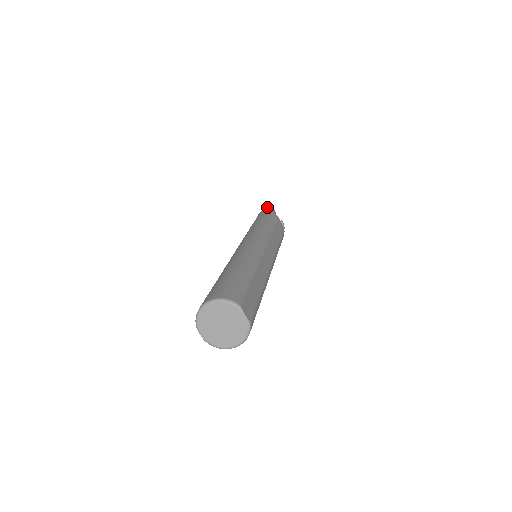
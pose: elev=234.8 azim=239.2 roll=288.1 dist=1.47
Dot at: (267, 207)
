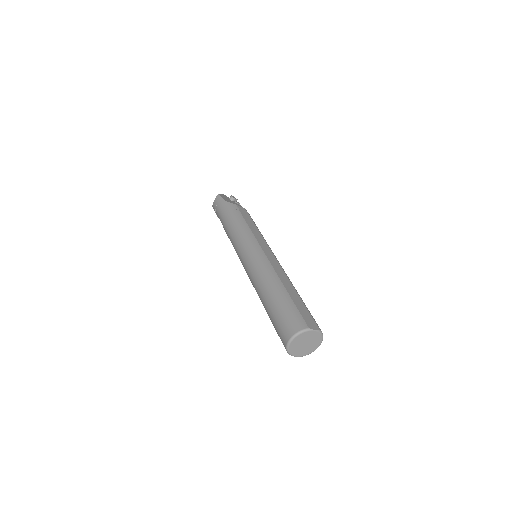
Dot at: (215, 198)
